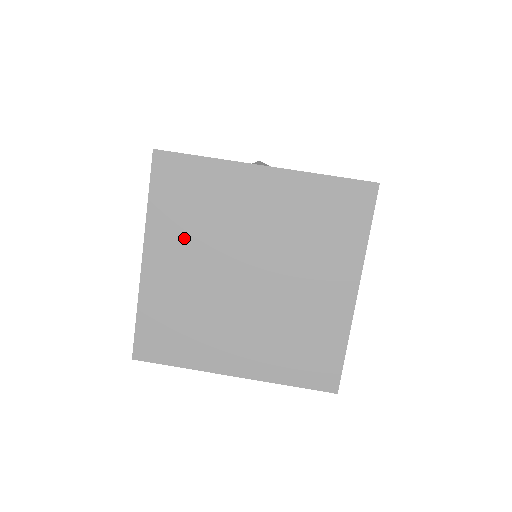
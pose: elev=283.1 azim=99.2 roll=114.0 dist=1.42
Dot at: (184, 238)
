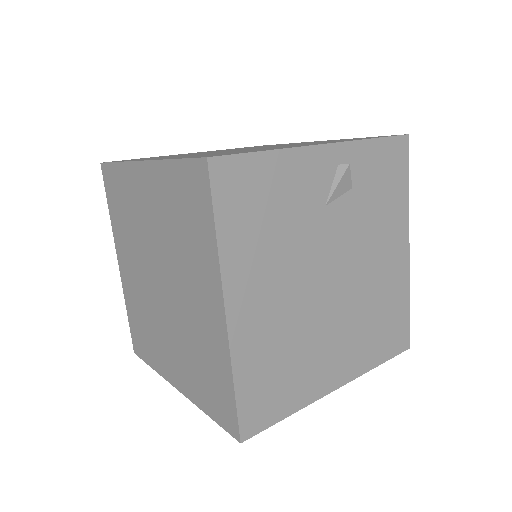
Dot at: occluded
